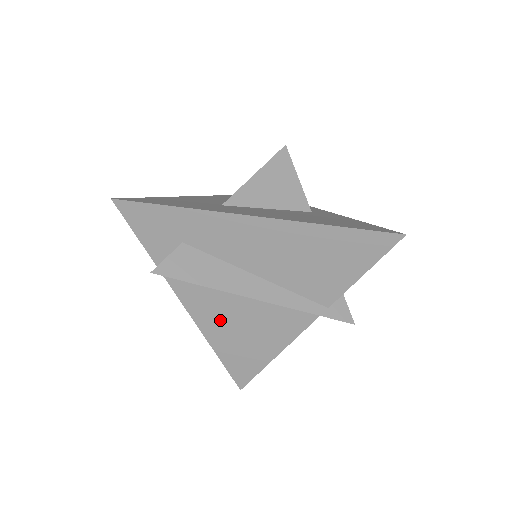
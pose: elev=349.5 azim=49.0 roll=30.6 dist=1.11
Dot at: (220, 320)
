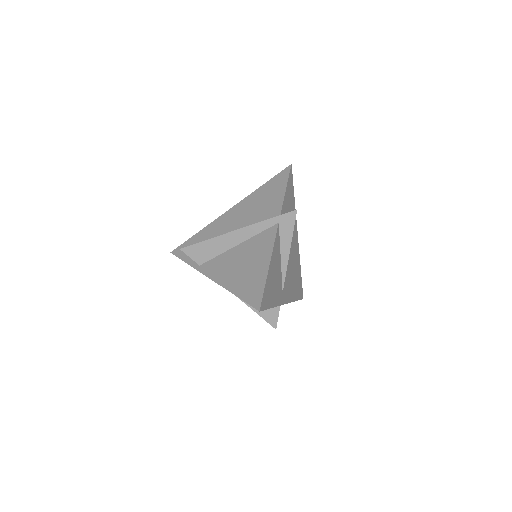
Dot at: (229, 270)
